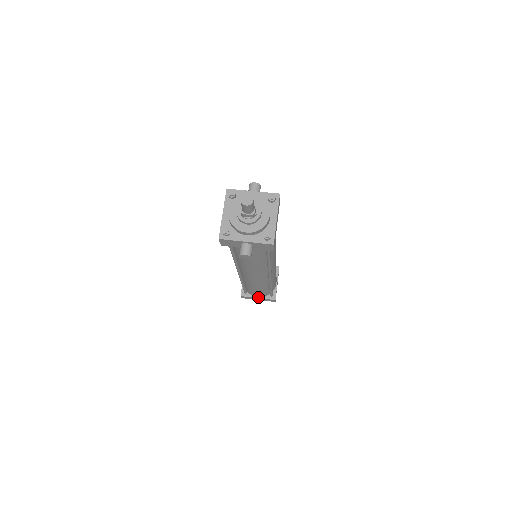
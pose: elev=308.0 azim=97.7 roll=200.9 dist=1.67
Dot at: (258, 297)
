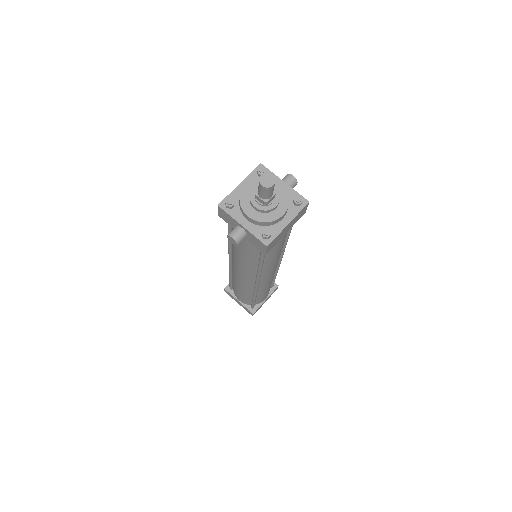
Dot at: (239, 300)
